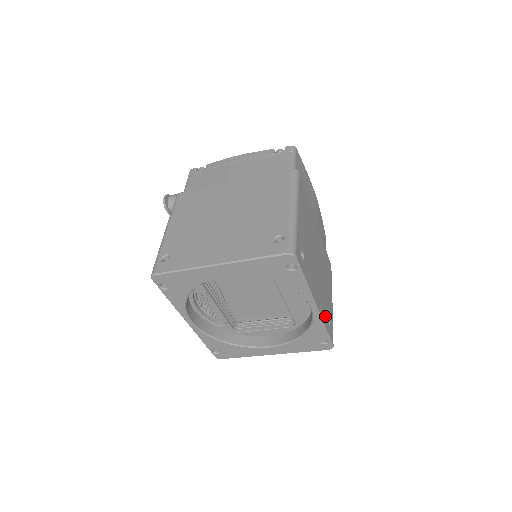
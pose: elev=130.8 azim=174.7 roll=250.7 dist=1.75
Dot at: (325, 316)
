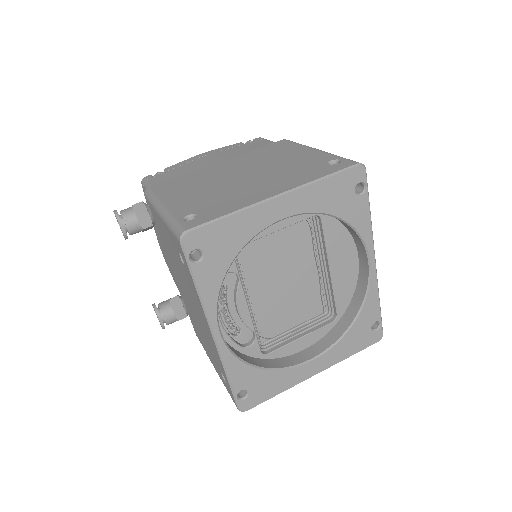
Dot at: occluded
